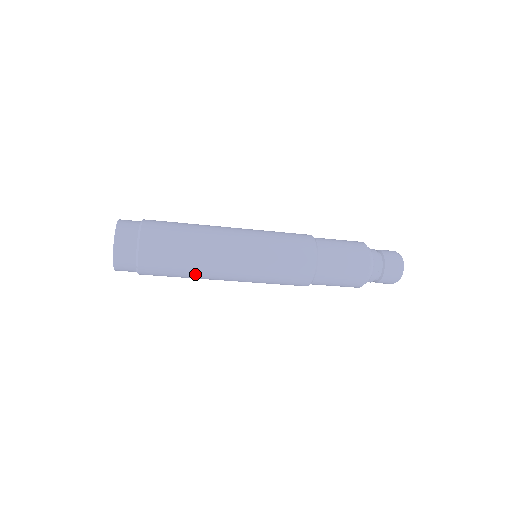
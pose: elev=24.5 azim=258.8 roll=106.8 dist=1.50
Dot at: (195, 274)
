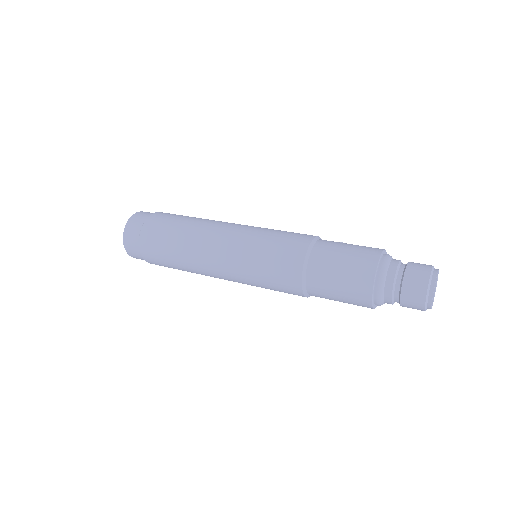
Dot at: (191, 271)
